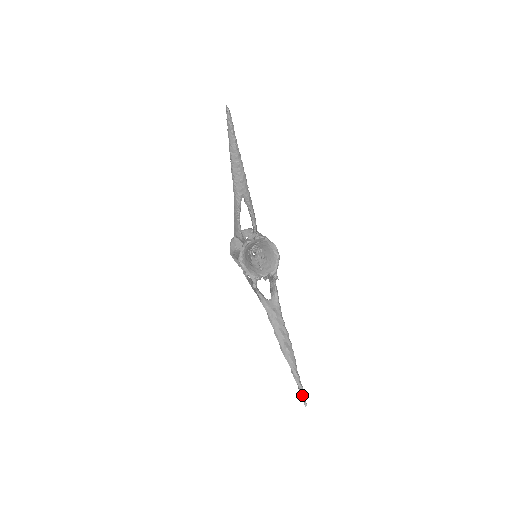
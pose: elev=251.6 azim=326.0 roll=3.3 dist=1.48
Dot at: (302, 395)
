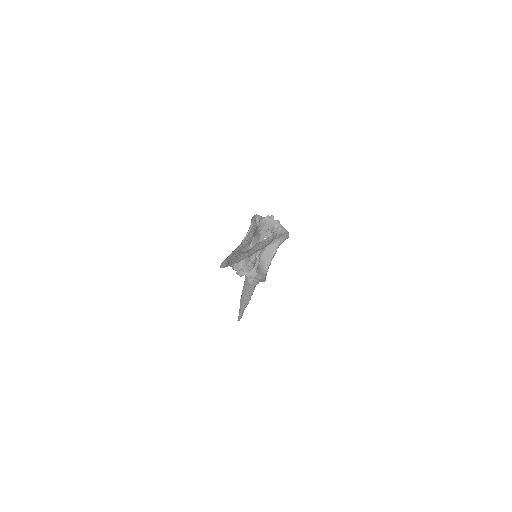
Dot at: (238, 318)
